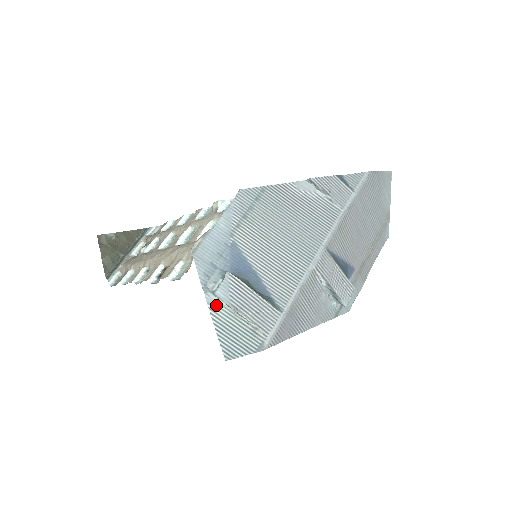
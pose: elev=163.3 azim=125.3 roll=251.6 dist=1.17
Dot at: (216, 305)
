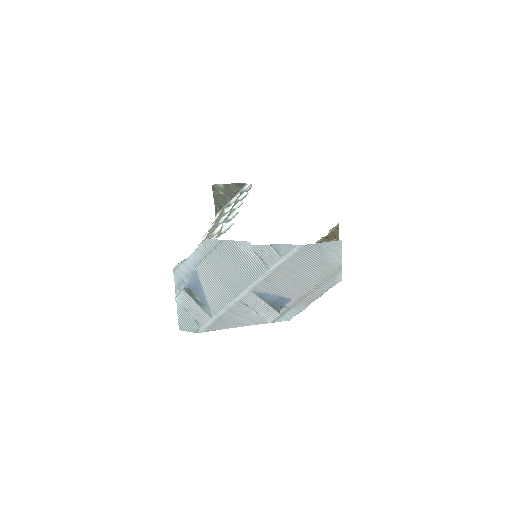
Dot at: occluded
